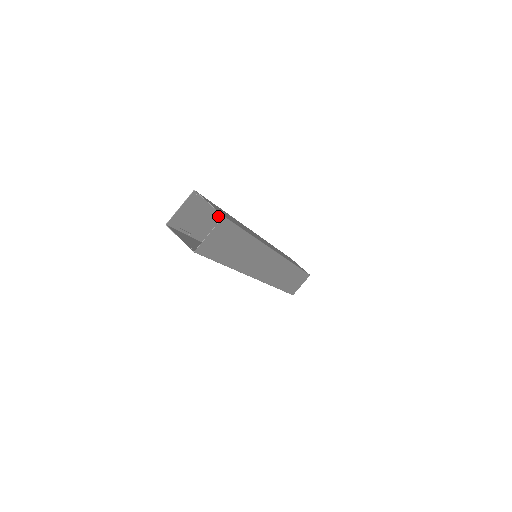
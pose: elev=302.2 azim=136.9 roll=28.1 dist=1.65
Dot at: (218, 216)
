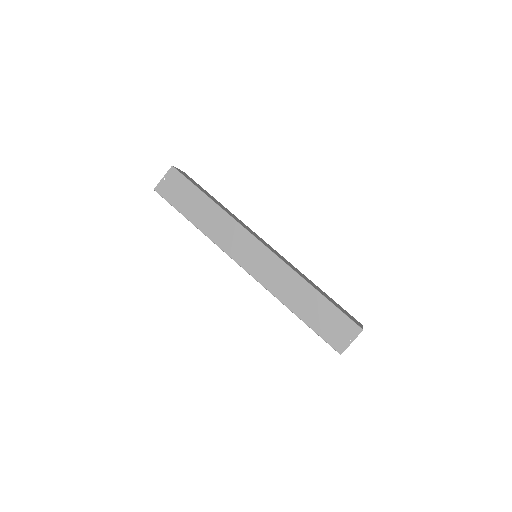
Dot at: occluded
